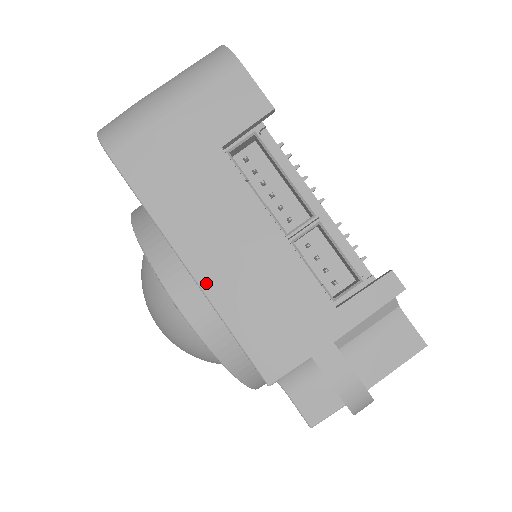
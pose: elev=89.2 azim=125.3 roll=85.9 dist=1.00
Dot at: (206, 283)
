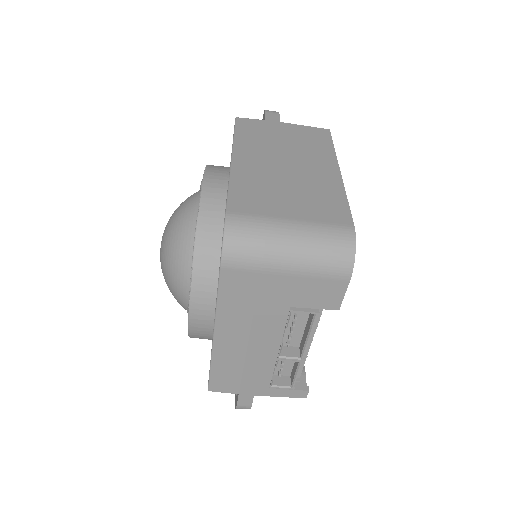
Dot at: (217, 348)
